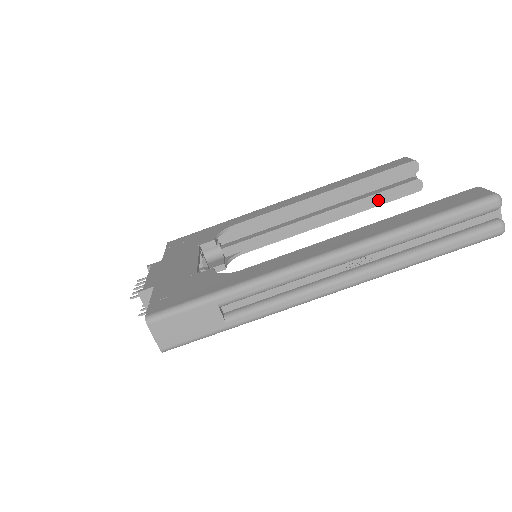
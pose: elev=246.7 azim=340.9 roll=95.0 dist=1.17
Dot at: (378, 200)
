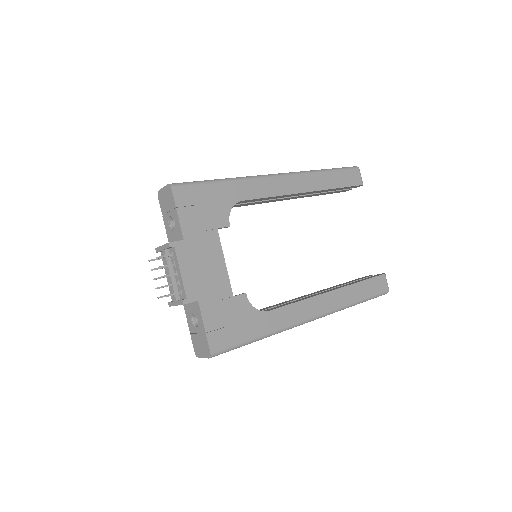
Dot at: occluded
